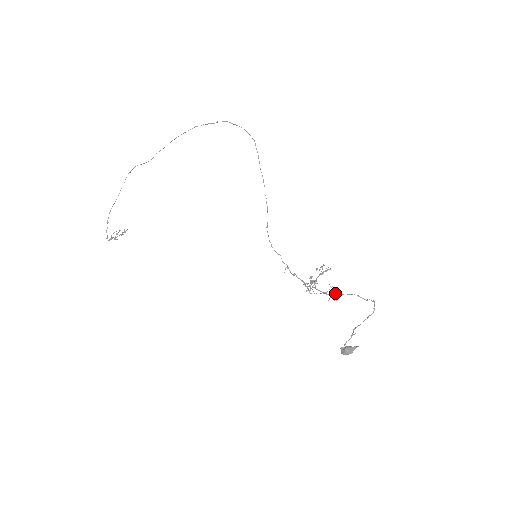
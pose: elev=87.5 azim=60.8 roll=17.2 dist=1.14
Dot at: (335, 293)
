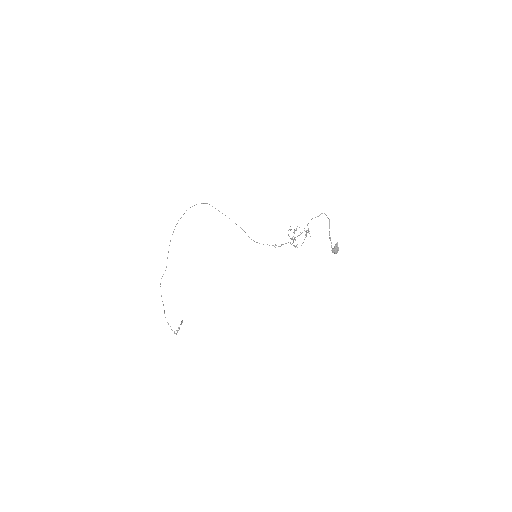
Dot at: occluded
